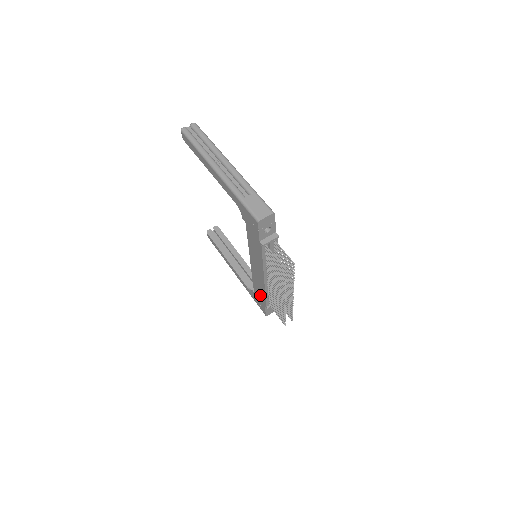
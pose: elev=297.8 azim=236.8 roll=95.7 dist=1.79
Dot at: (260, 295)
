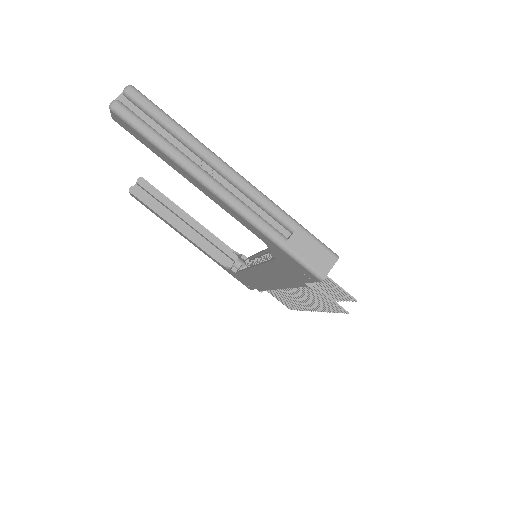
Dot at: (252, 283)
